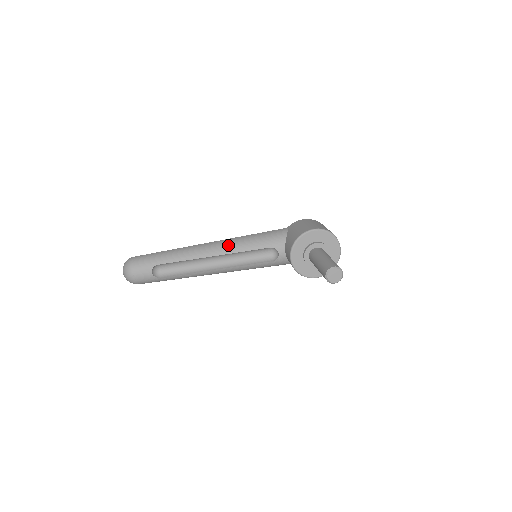
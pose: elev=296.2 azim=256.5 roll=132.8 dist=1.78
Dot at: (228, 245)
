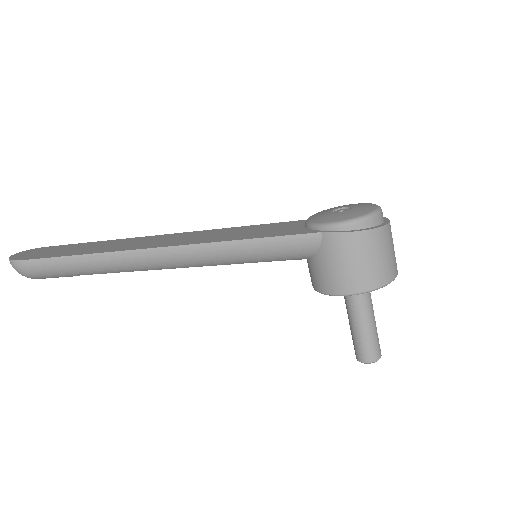
Dot at: (209, 260)
